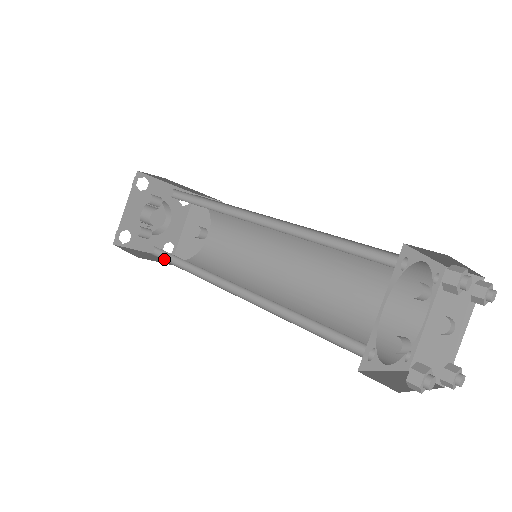
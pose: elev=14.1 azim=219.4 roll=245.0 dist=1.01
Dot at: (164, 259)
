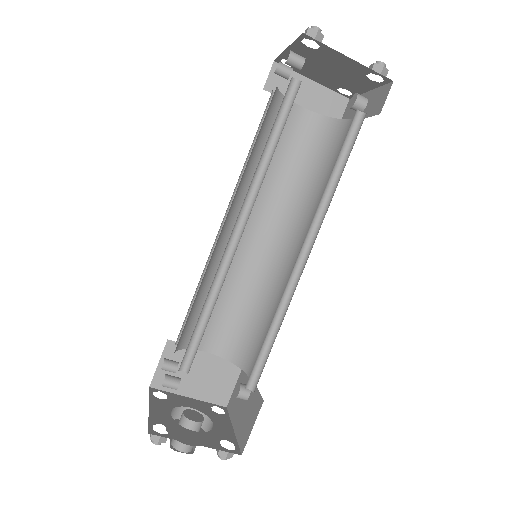
Dot at: (195, 350)
